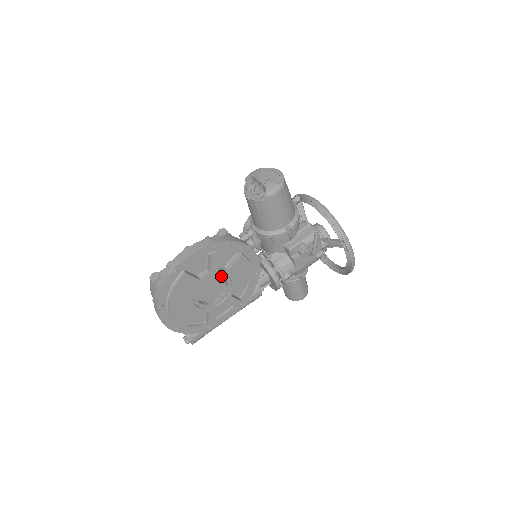
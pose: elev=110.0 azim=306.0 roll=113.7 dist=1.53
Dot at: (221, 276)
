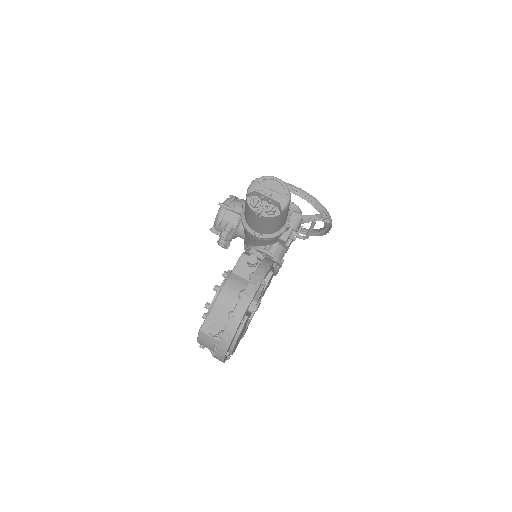
Dot at: occluded
